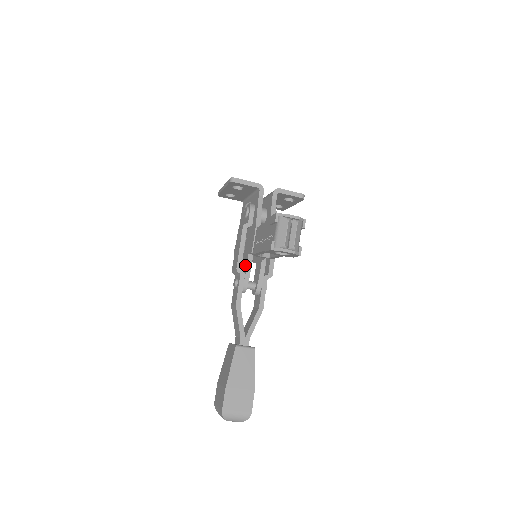
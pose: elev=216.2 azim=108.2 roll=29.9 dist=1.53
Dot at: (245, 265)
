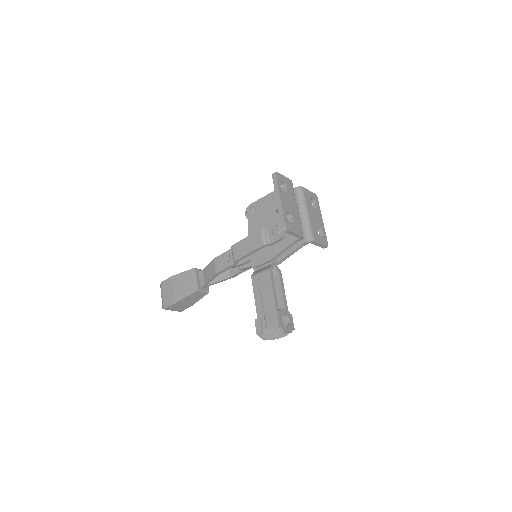
Dot at: occluded
